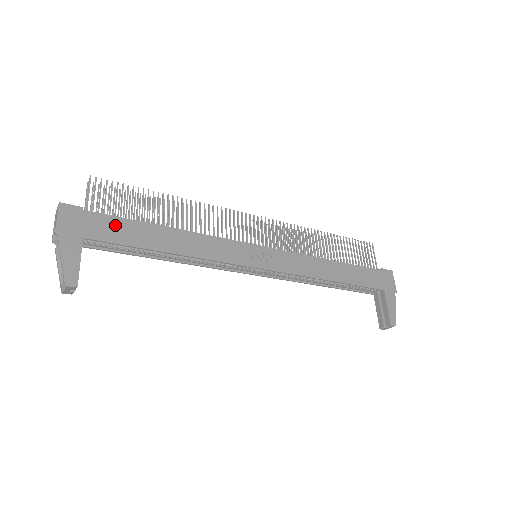
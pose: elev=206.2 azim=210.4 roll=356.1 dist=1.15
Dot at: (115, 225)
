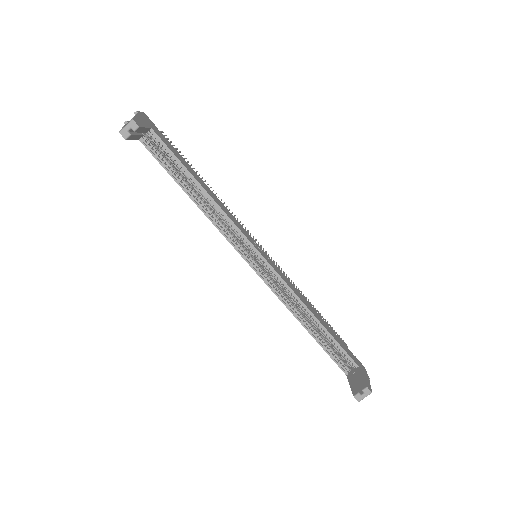
Dot at: (172, 147)
